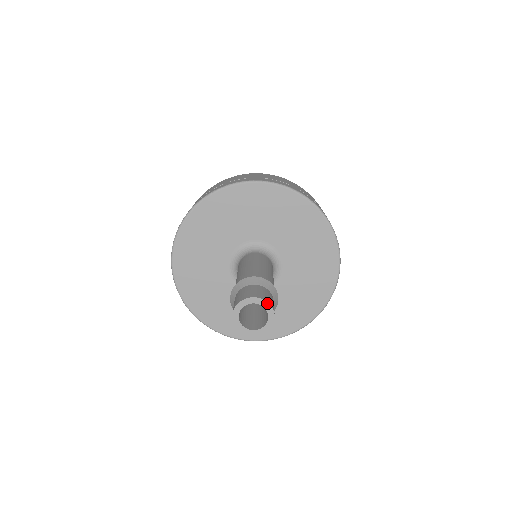
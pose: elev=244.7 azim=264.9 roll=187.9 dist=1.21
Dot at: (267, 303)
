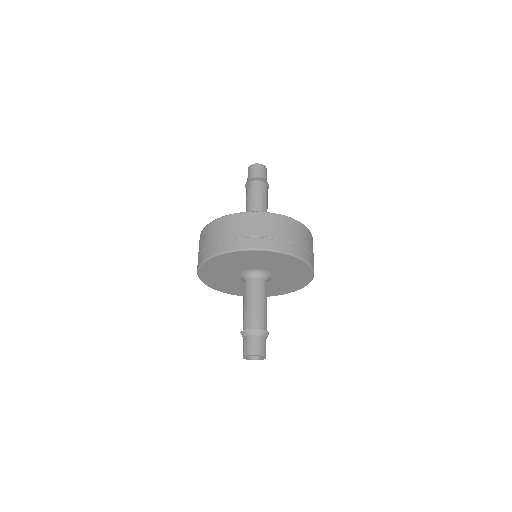
Dot at: (263, 356)
